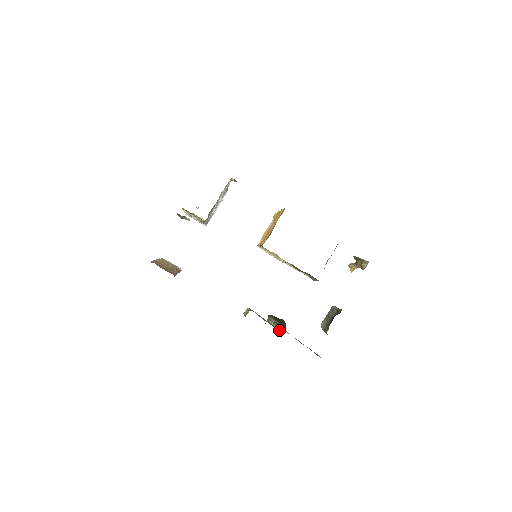
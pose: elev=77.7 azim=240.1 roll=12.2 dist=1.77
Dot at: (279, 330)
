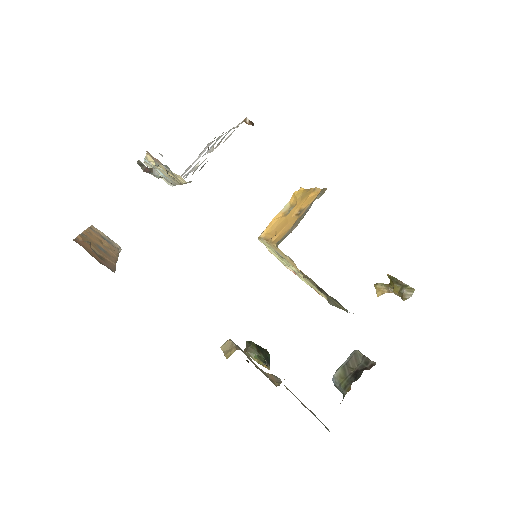
Dot at: (277, 385)
